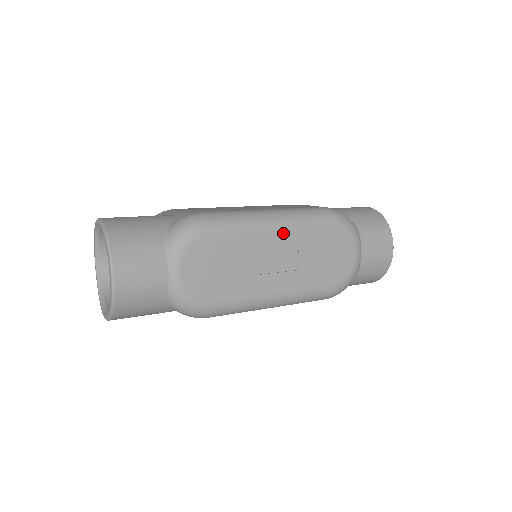
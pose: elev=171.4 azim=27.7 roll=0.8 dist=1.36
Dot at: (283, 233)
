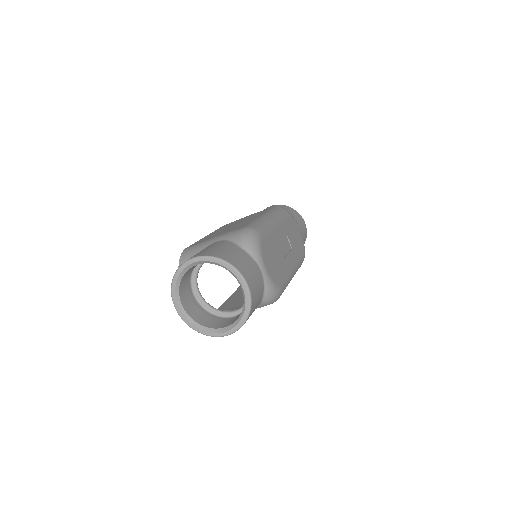
Dot at: (279, 226)
